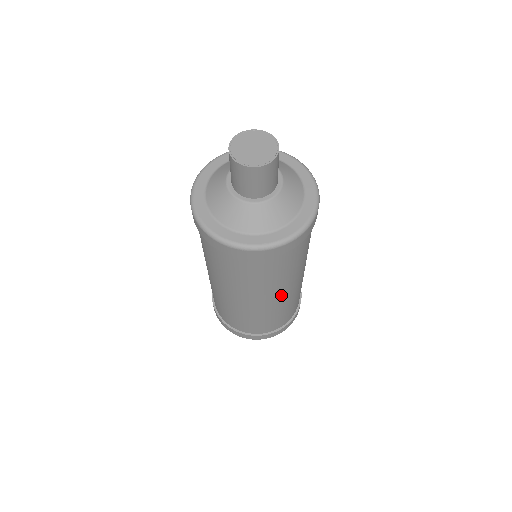
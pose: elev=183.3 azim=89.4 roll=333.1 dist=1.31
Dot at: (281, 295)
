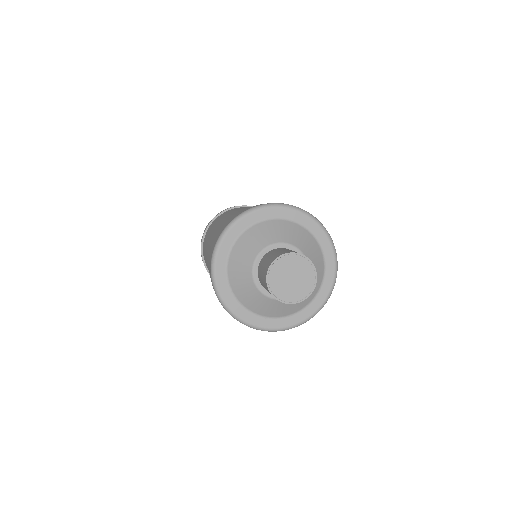
Dot at: occluded
